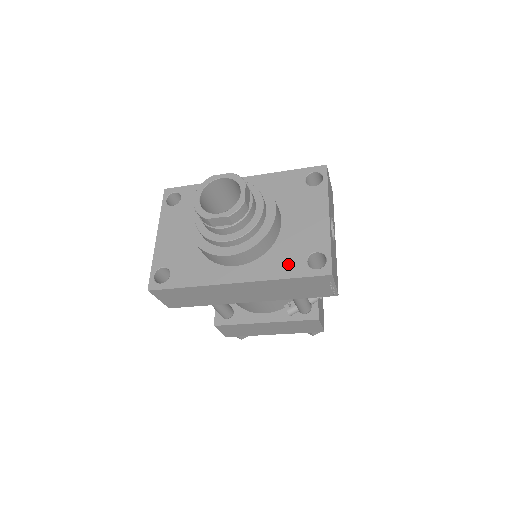
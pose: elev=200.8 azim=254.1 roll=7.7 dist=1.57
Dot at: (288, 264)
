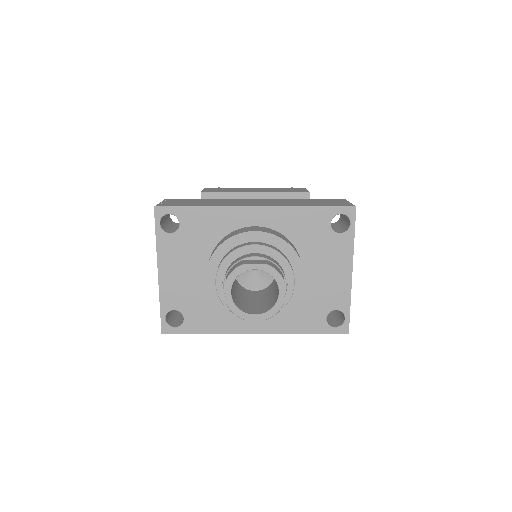
Dot at: (308, 320)
